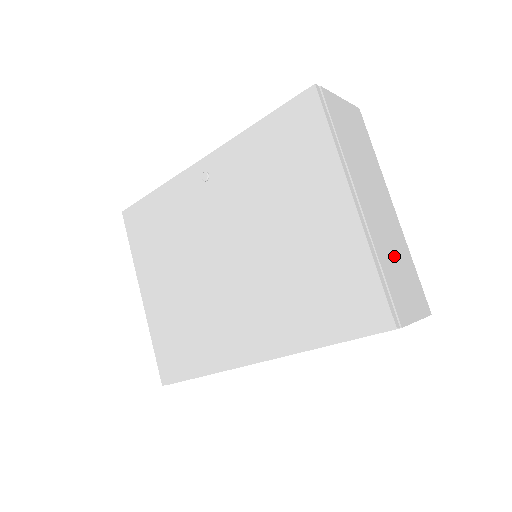
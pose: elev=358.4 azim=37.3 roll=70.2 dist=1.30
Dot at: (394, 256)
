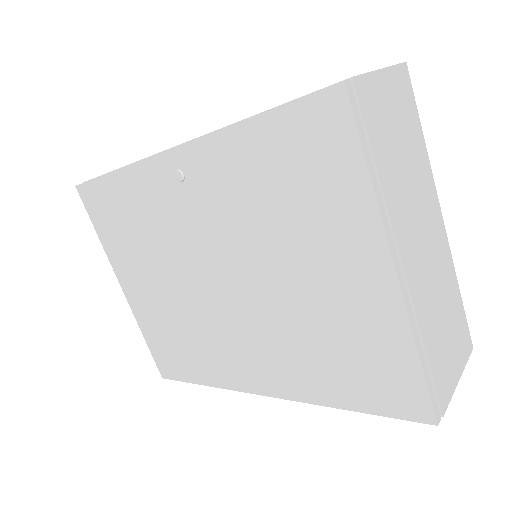
Dot at: (440, 309)
